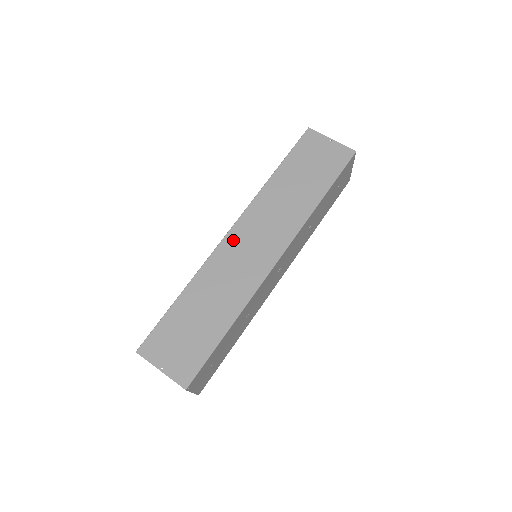
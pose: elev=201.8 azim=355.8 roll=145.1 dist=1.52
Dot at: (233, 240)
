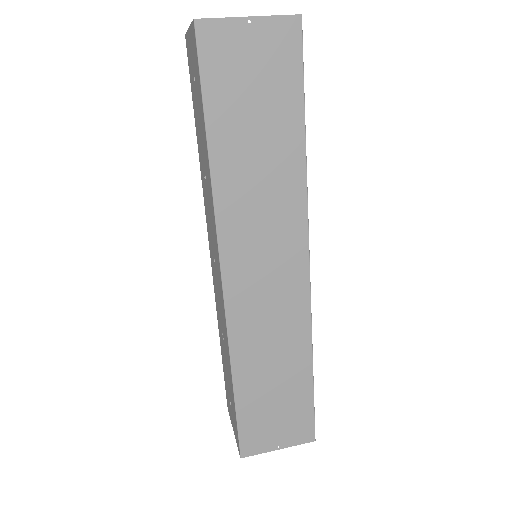
Dot at: (237, 286)
